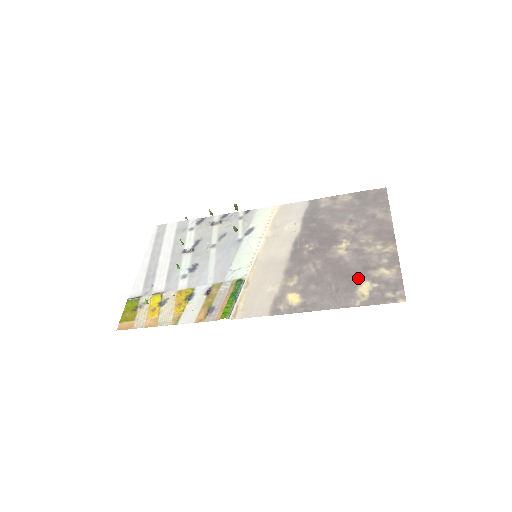
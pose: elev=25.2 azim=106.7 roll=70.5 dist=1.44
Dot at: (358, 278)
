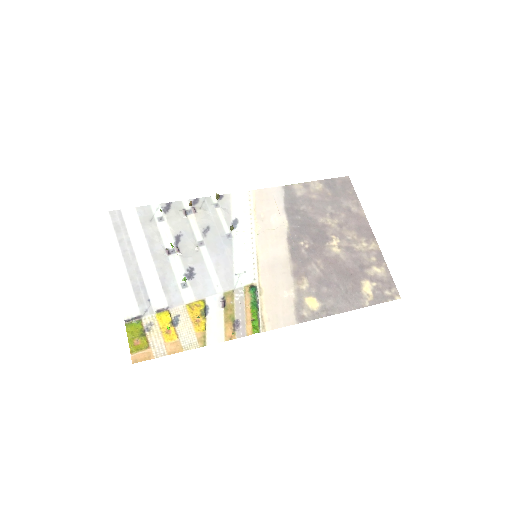
Dot at: (359, 278)
